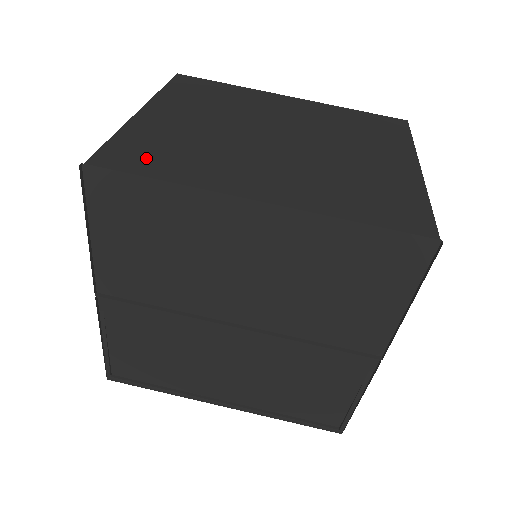
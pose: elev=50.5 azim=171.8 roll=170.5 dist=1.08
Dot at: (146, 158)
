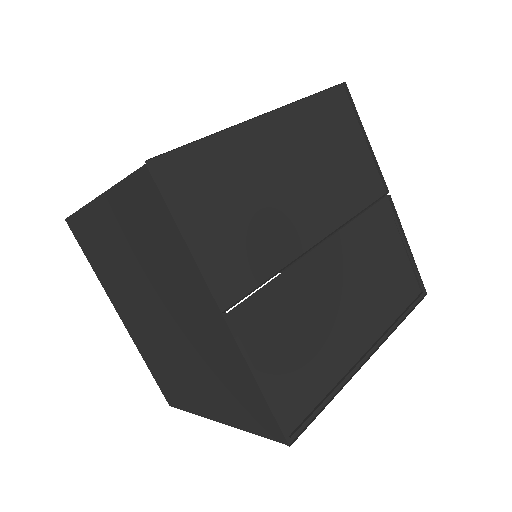
Dot at: occluded
